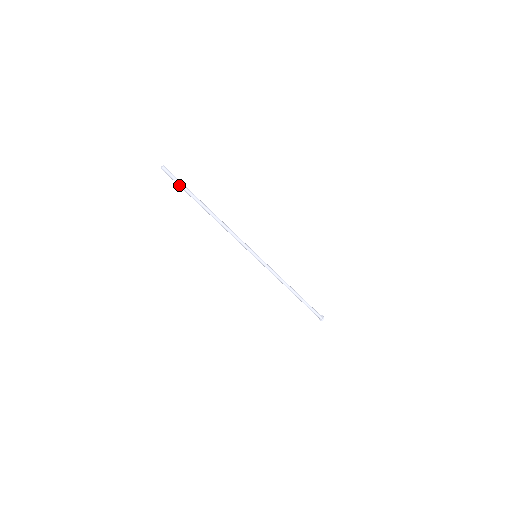
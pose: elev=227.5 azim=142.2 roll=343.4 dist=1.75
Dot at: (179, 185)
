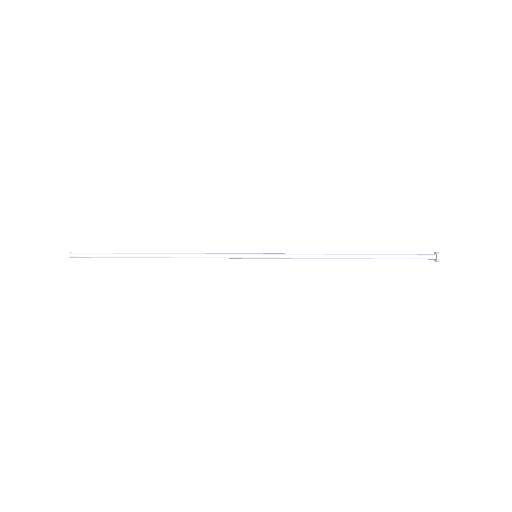
Dot at: occluded
